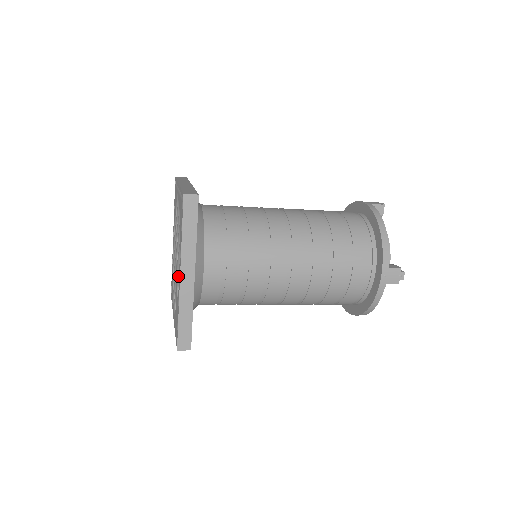
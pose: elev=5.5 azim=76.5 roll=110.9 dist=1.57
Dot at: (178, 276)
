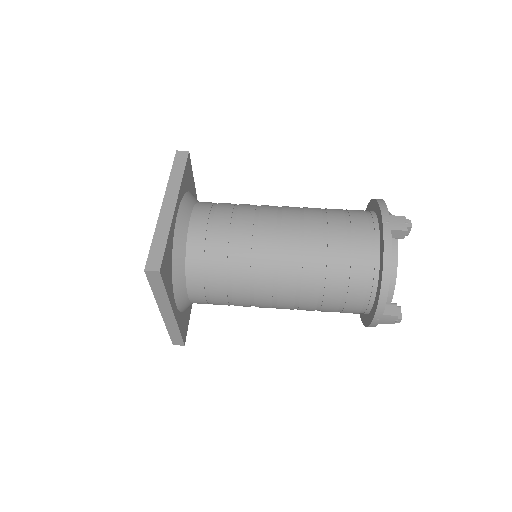
Dot at: occluded
